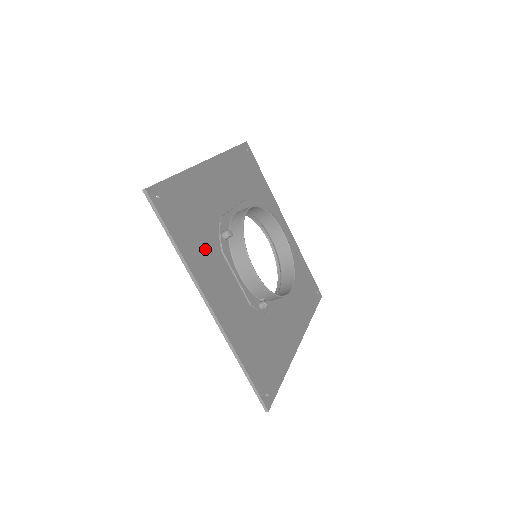
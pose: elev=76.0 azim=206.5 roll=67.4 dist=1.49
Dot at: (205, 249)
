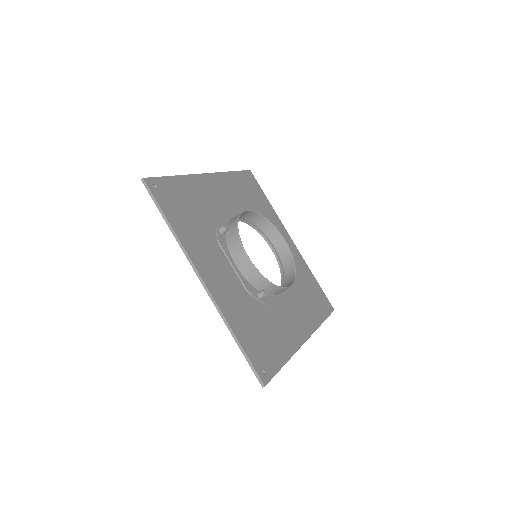
Dot at: (200, 236)
